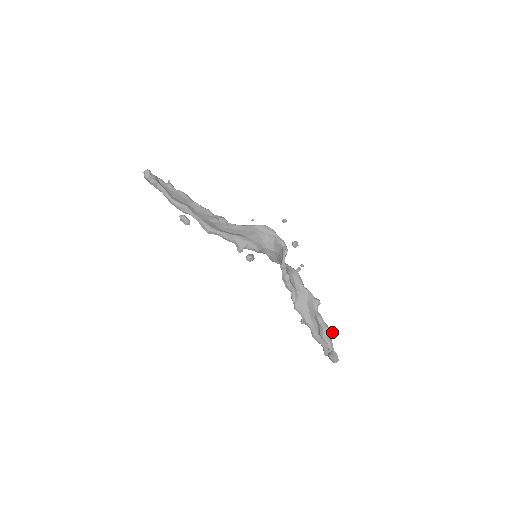
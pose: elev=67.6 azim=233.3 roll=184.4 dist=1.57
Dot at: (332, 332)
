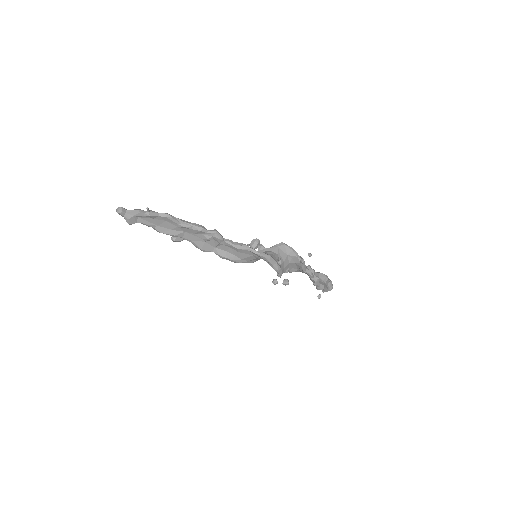
Dot at: occluded
